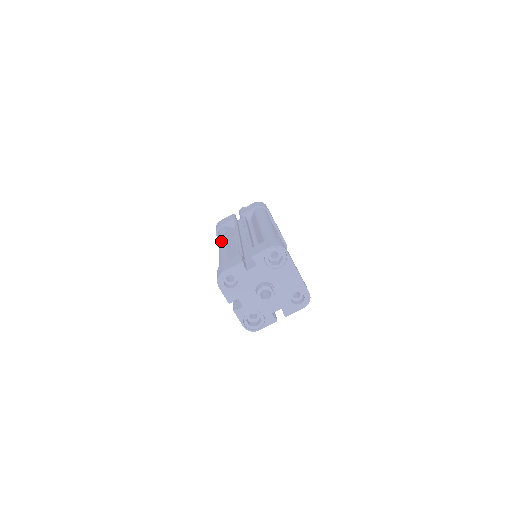
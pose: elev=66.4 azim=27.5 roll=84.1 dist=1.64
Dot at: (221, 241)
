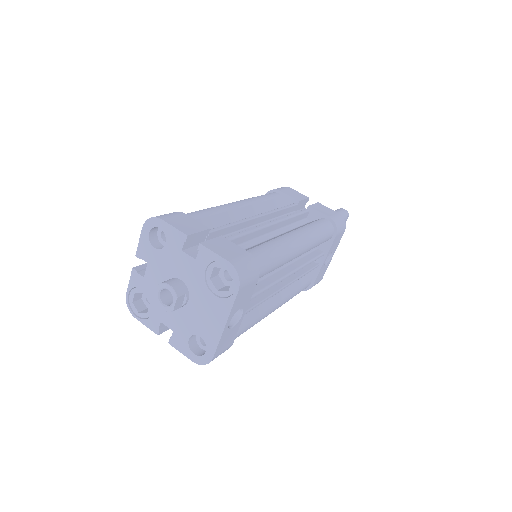
Dot at: (245, 200)
